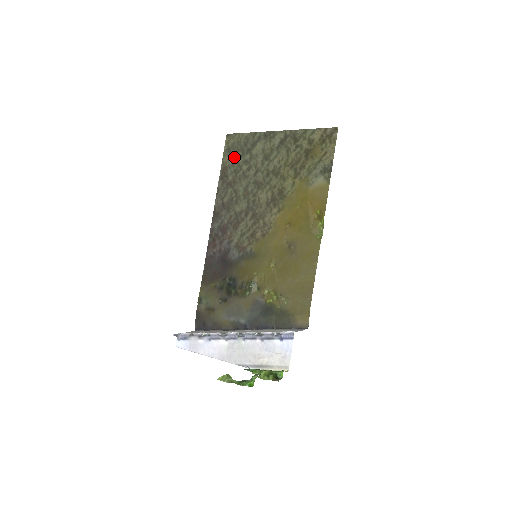
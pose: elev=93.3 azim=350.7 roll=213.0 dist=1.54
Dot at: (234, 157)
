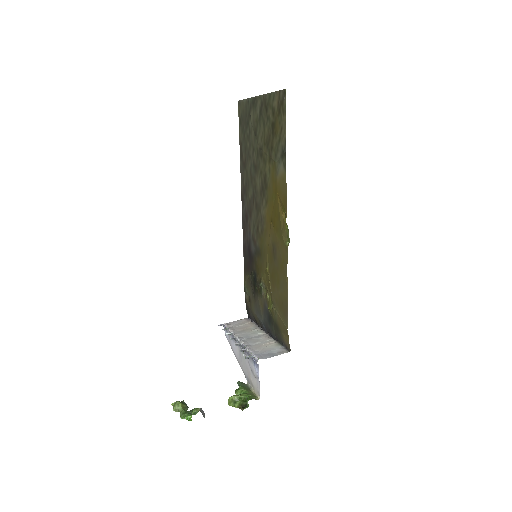
Dot at: (243, 131)
